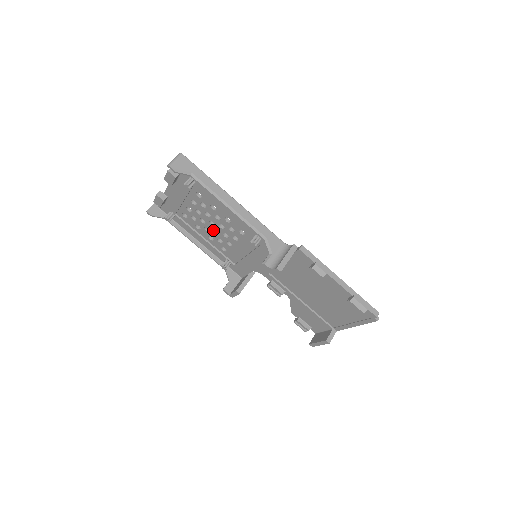
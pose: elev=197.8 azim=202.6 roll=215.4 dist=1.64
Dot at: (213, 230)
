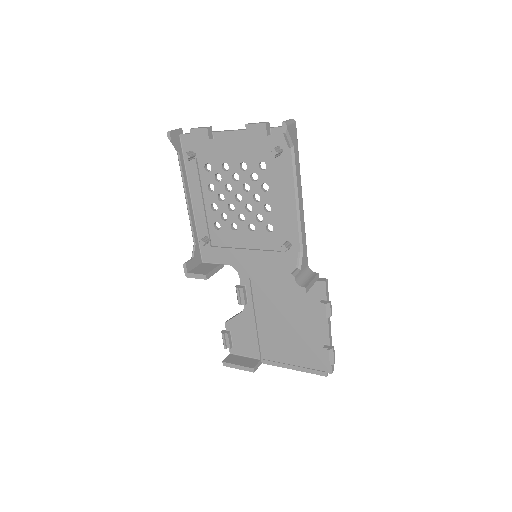
Dot at: (230, 203)
